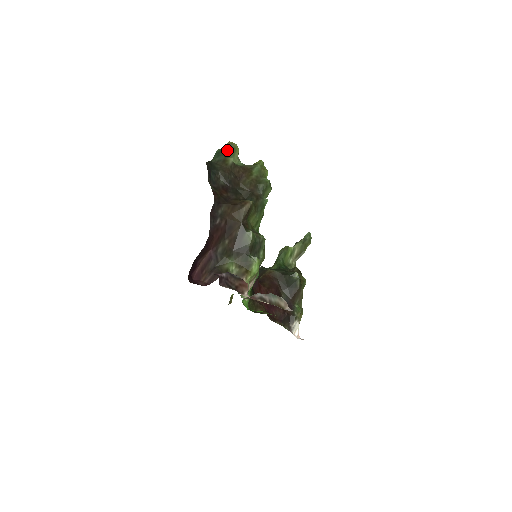
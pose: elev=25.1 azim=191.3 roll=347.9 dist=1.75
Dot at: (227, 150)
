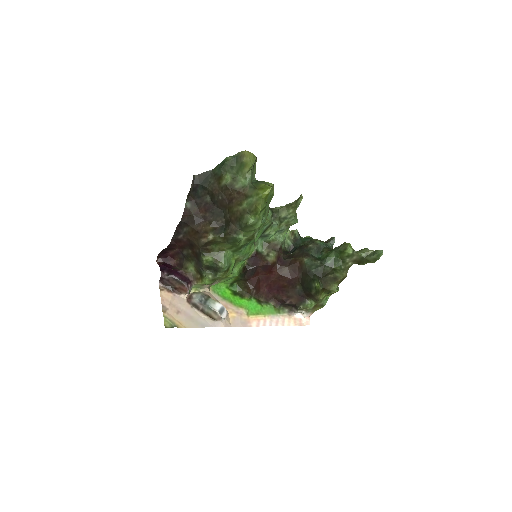
Dot at: (235, 162)
